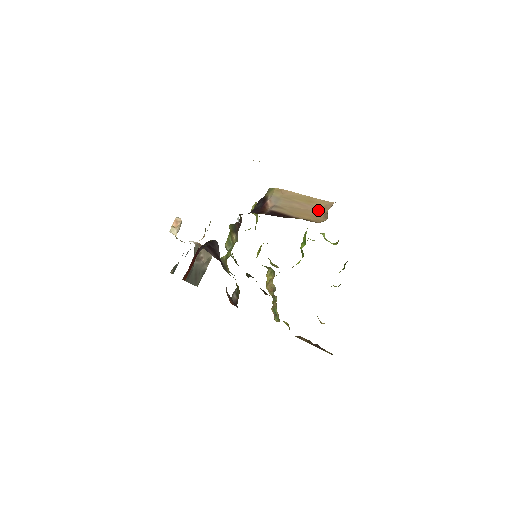
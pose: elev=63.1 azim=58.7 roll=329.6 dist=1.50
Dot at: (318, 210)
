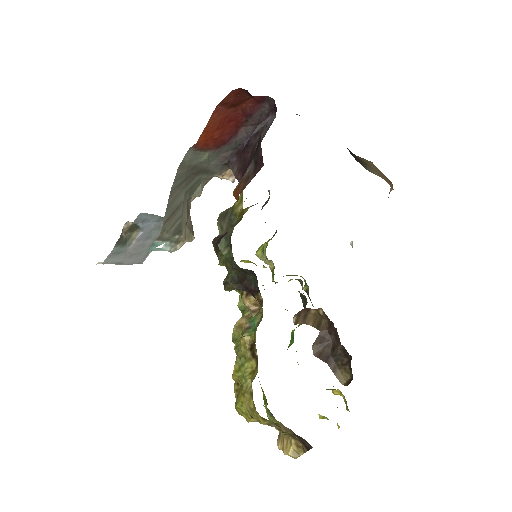
Dot at: occluded
